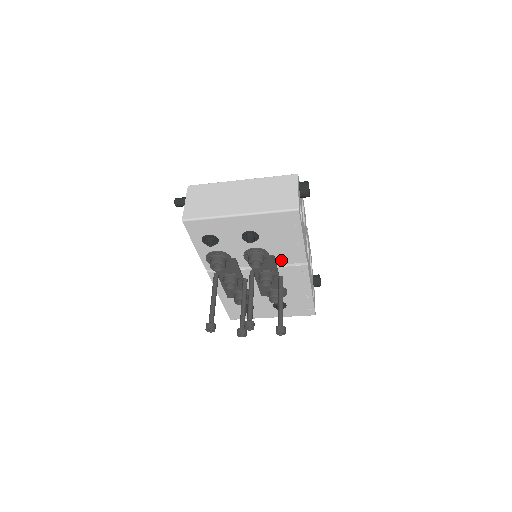
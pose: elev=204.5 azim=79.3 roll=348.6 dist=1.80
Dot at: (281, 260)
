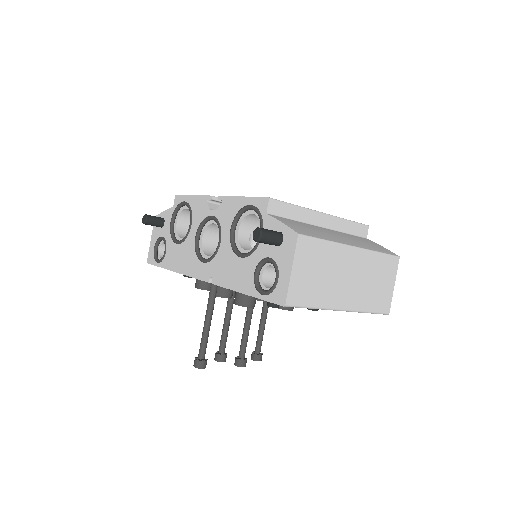
Dot at: occluded
